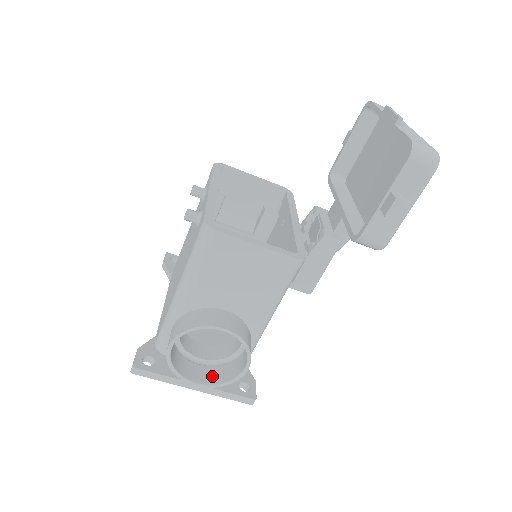
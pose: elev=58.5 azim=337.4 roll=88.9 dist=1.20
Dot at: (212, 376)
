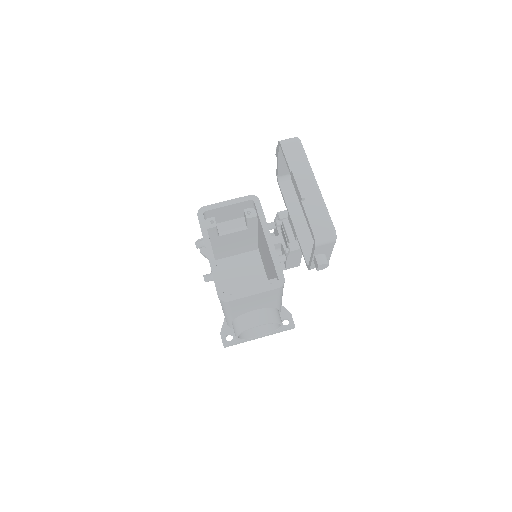
Dot at: (266, 328)
